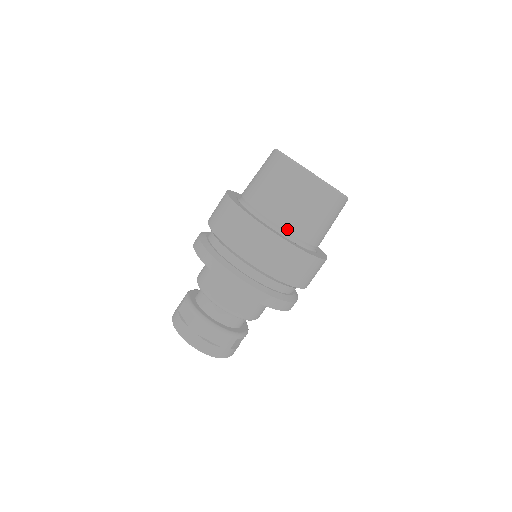
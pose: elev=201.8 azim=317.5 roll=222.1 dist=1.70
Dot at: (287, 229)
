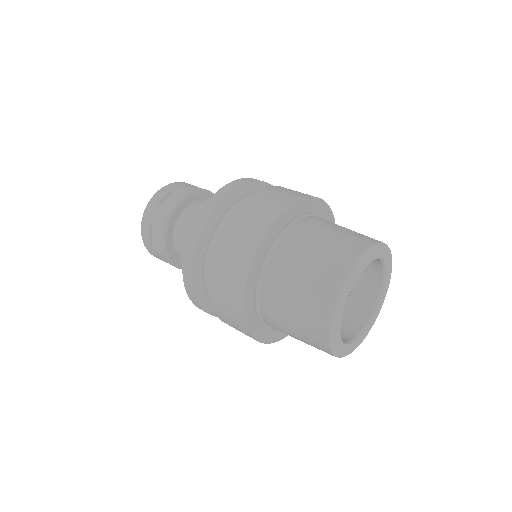
Dot at: occluded
